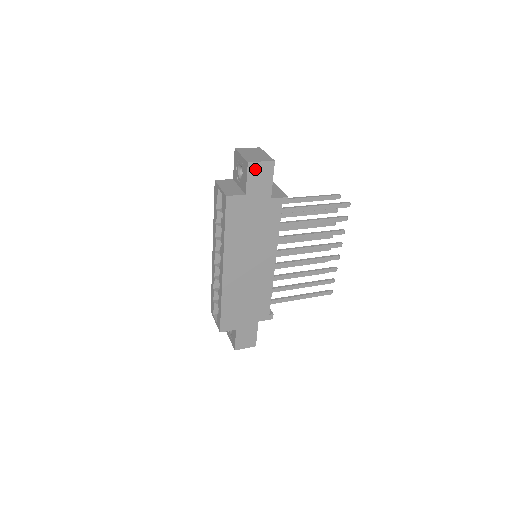
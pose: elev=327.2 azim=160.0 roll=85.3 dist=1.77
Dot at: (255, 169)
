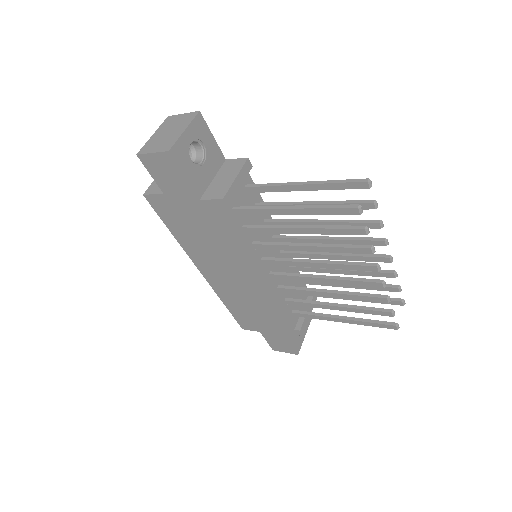
Dot at: (152, 163)
